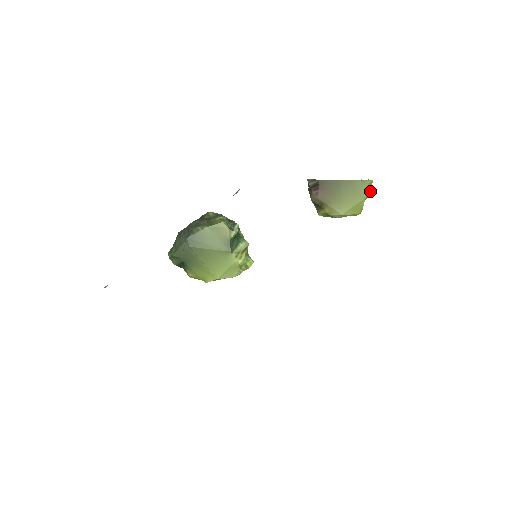
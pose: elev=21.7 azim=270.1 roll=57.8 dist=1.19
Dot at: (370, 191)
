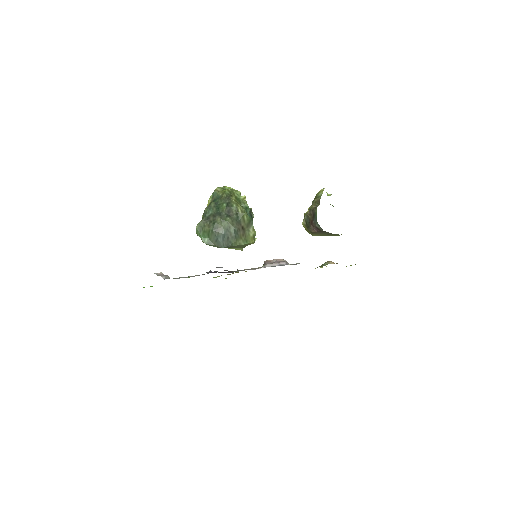
Dot at: occluded
